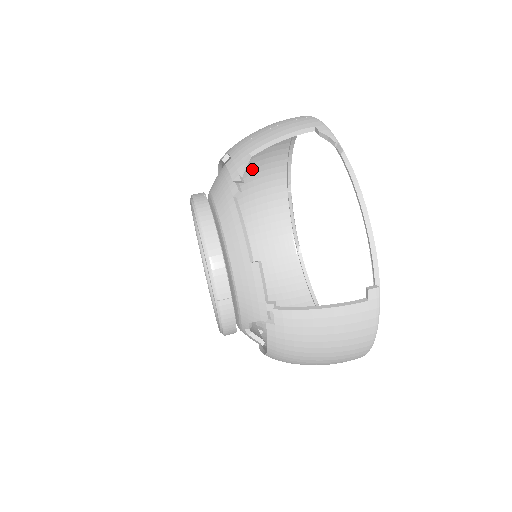
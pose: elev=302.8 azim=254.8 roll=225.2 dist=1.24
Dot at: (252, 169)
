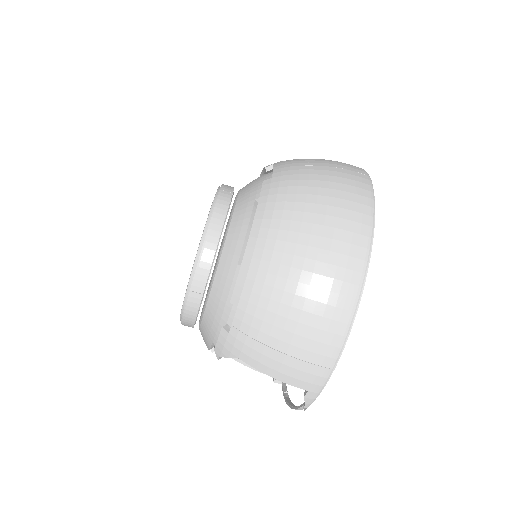
Dot at: (315, 206)
